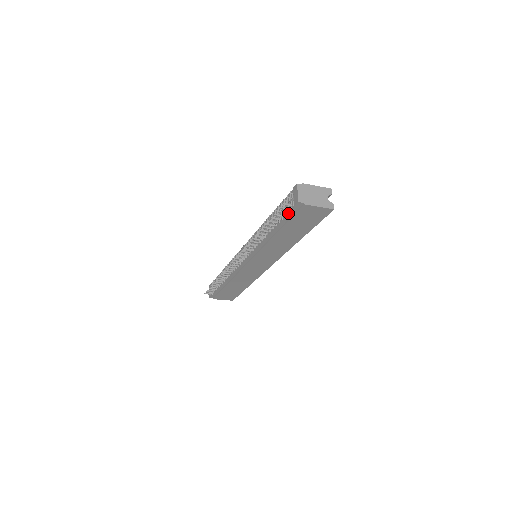
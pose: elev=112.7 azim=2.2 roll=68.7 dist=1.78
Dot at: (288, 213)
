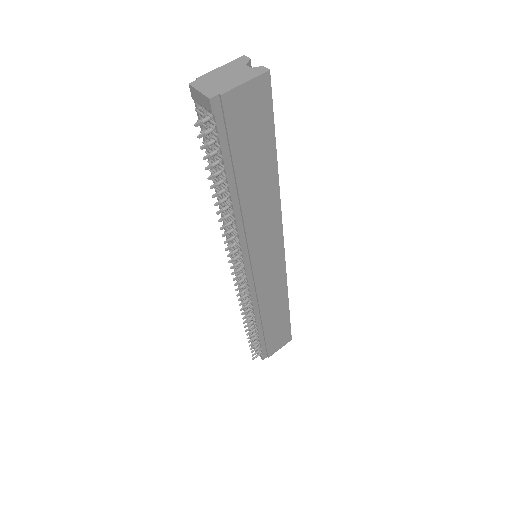
Dot at: (217, 136)
